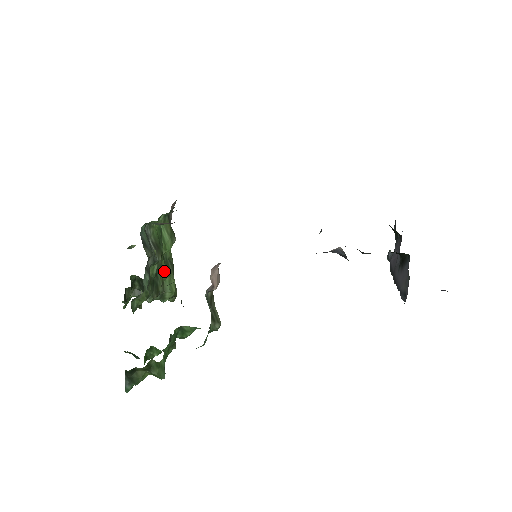
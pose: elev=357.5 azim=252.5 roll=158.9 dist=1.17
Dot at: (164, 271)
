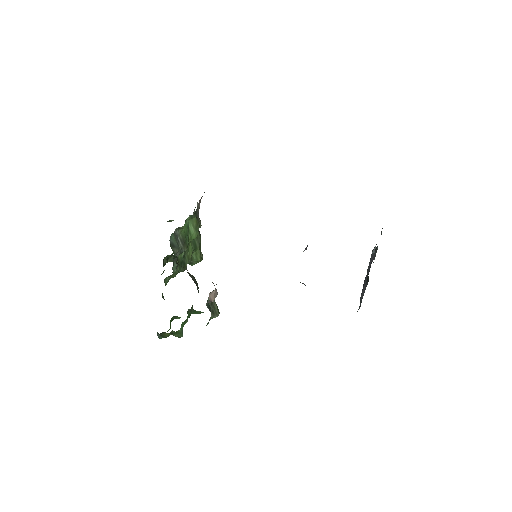
Dot at: (191, 251)
